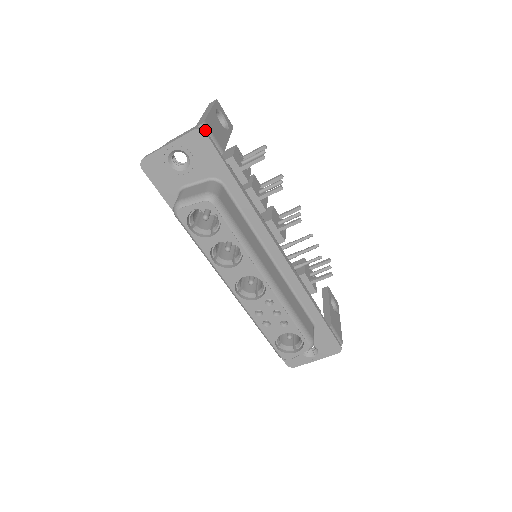
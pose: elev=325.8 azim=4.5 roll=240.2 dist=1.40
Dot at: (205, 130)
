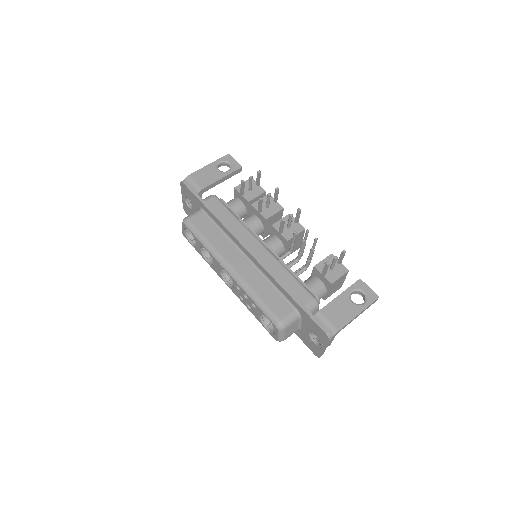
Dot at: (184, 181)
